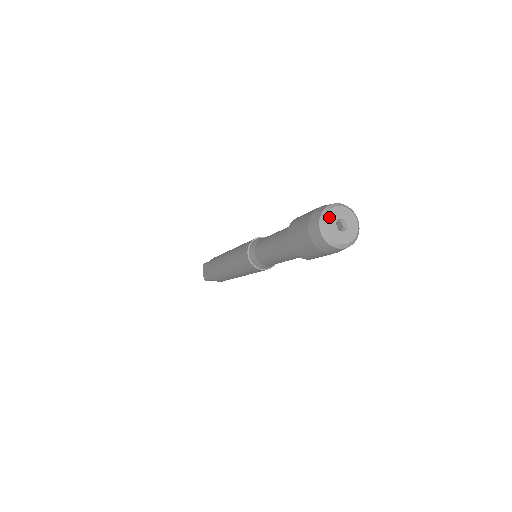
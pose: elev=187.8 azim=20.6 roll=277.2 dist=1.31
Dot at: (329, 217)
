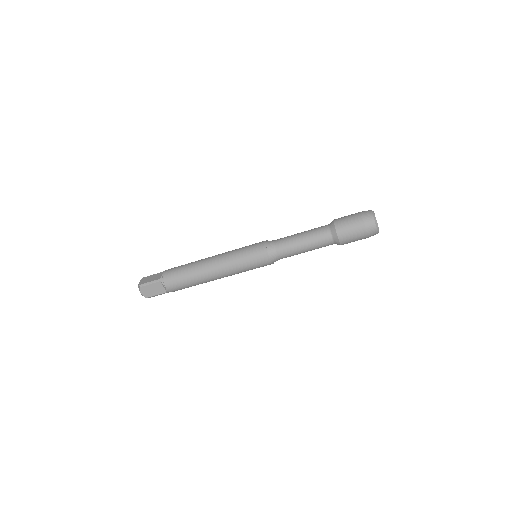
Dot at: occluded
